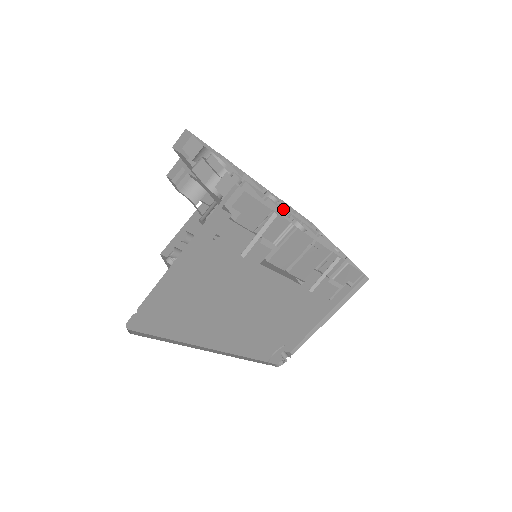
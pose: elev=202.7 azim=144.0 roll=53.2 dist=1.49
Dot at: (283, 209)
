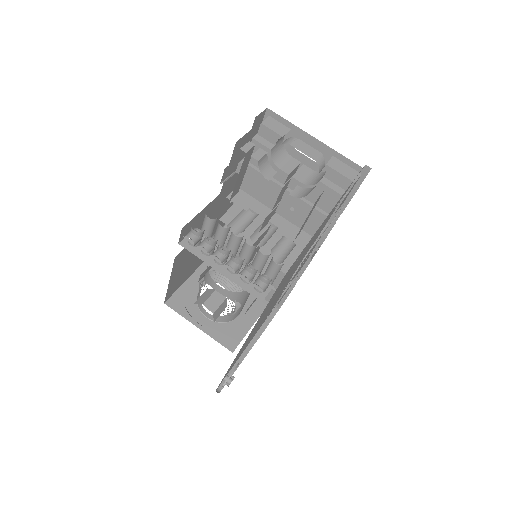
Dot at: occluded
